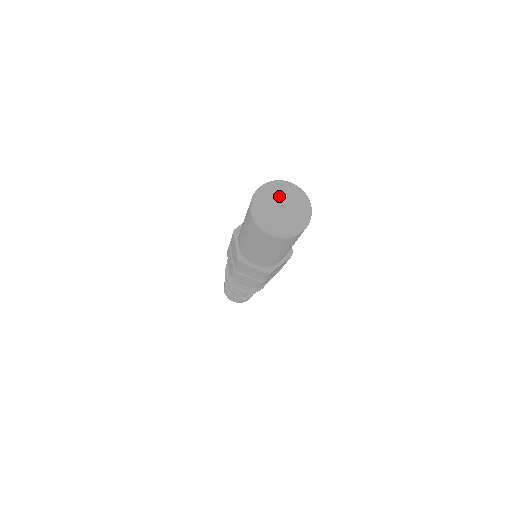
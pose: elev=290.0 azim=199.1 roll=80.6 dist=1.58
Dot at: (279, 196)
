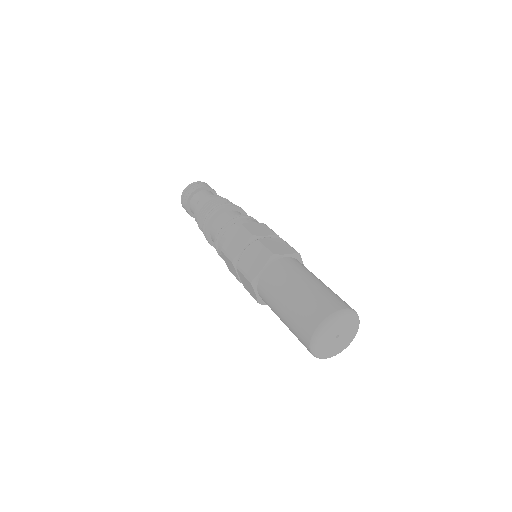
Dot at: (335, 330)
